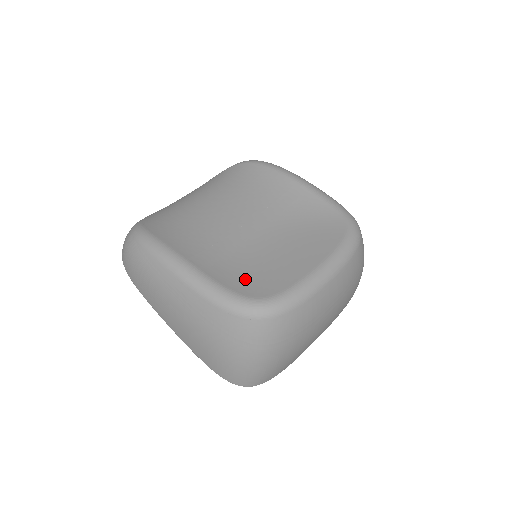
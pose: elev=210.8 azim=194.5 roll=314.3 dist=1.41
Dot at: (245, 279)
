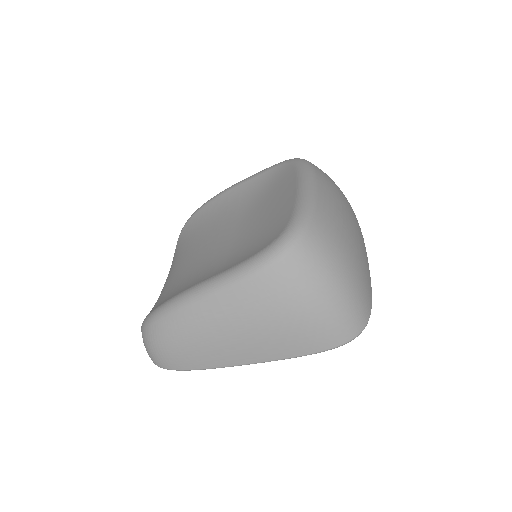
Dot at: (257, 244)
